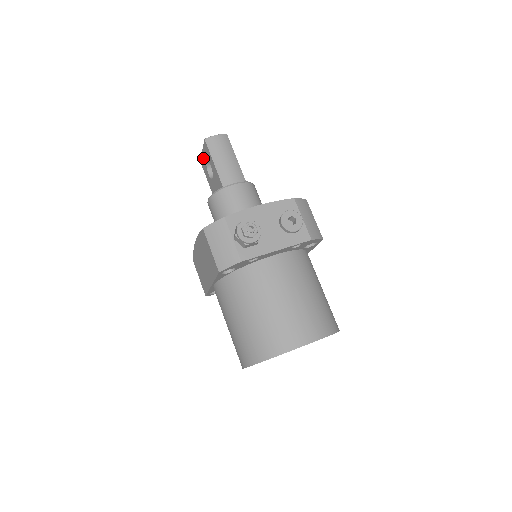
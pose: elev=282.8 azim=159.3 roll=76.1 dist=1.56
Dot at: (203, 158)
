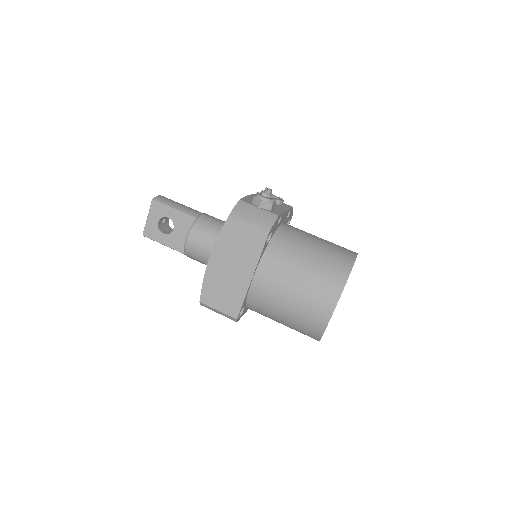
Dot at: (150, 224)
